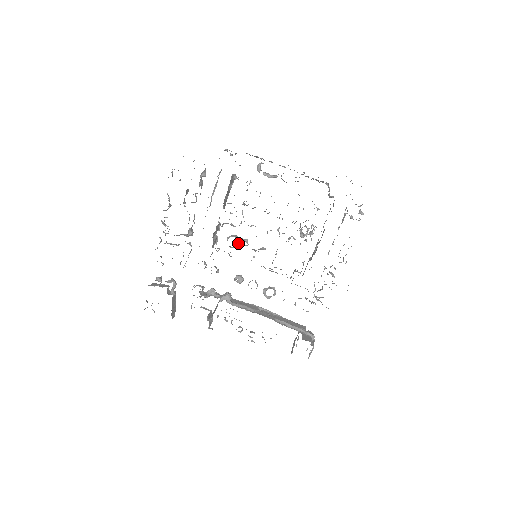
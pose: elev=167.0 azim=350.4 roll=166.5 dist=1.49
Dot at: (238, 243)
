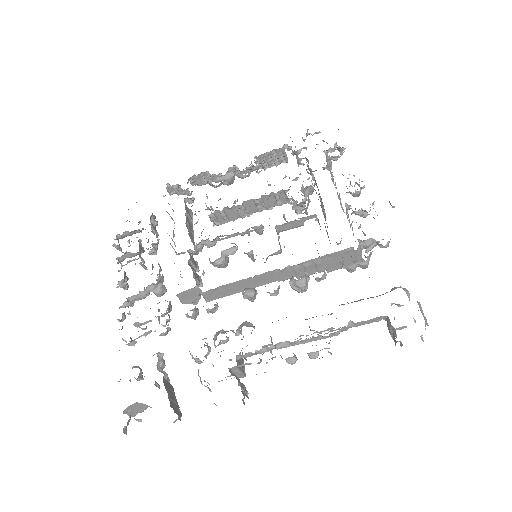
Dot at: (223, 250)
